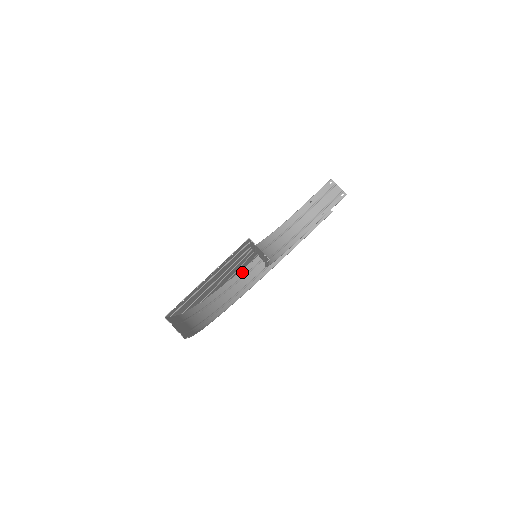
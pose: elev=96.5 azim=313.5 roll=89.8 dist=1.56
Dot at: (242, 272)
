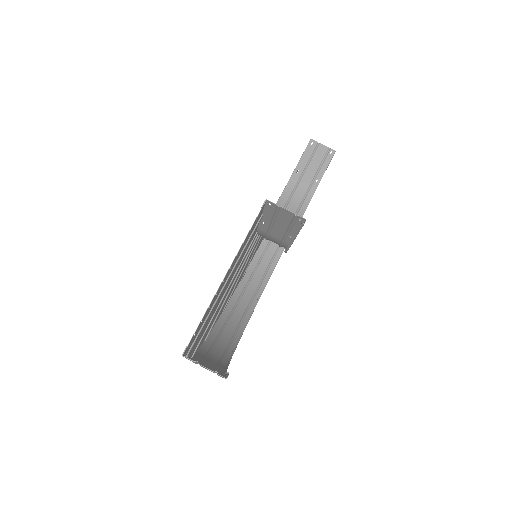
Dot at: (237, 292)
